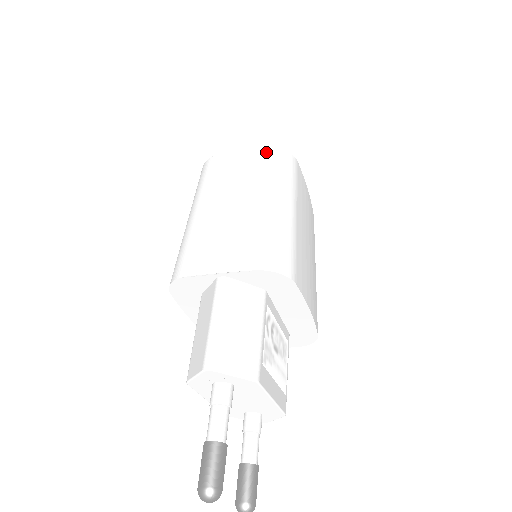
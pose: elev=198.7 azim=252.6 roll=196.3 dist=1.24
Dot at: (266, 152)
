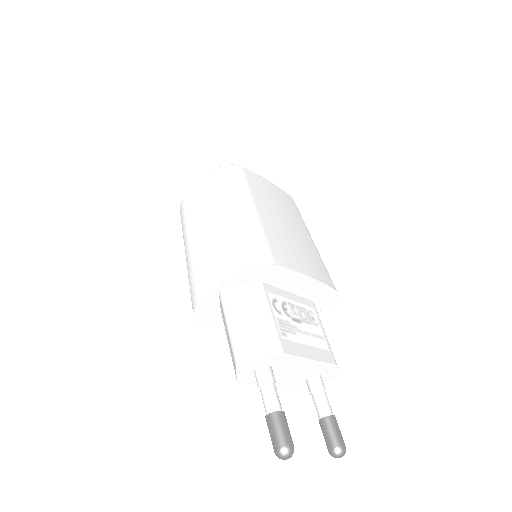
Dot at: (213, 176)
